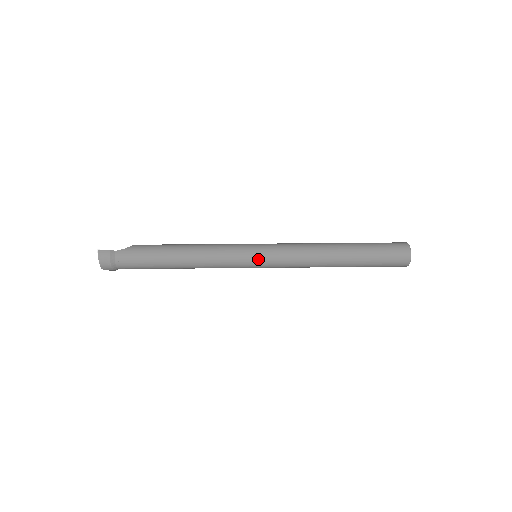
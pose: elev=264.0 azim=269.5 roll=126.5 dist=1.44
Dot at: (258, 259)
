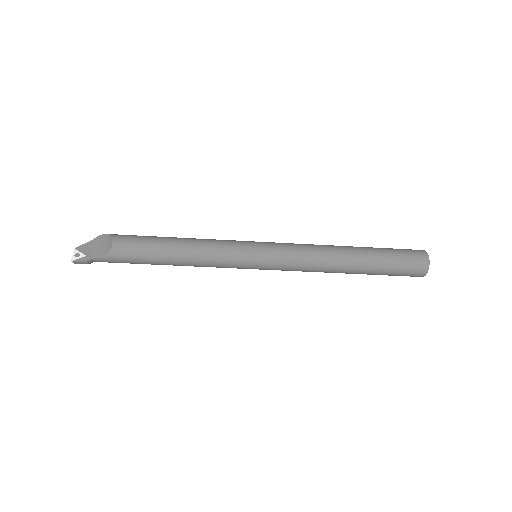
Dot at: occluded
